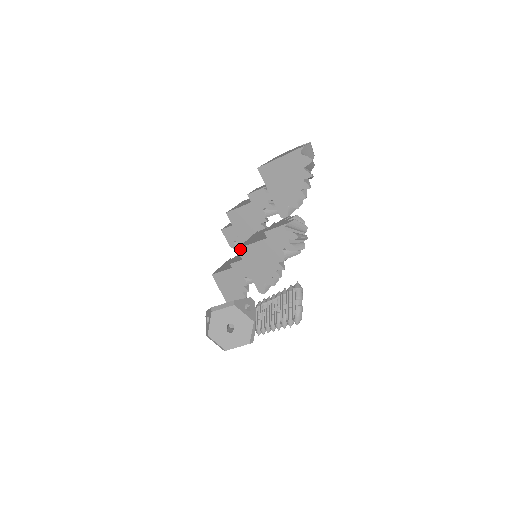
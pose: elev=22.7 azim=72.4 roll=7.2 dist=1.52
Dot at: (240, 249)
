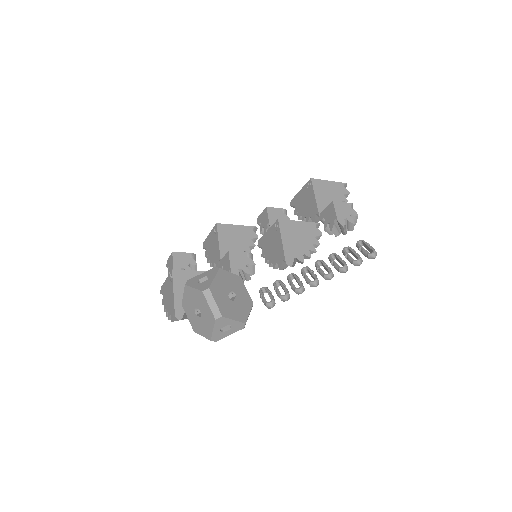
Dot at: (281, 220)
